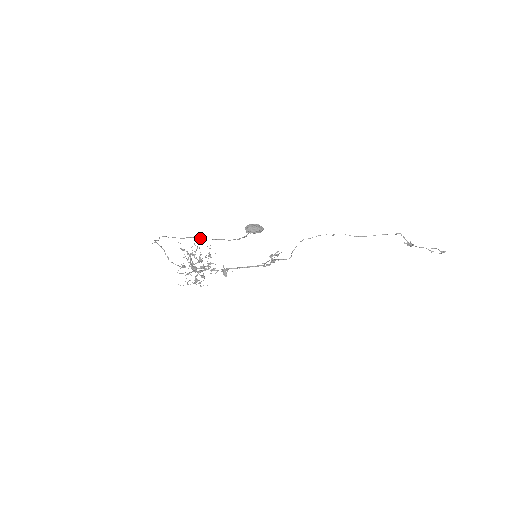
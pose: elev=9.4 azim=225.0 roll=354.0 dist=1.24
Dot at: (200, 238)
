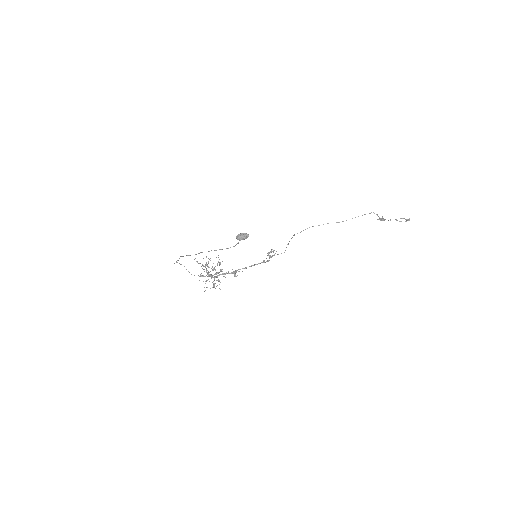
Dot at: (208, 251)
